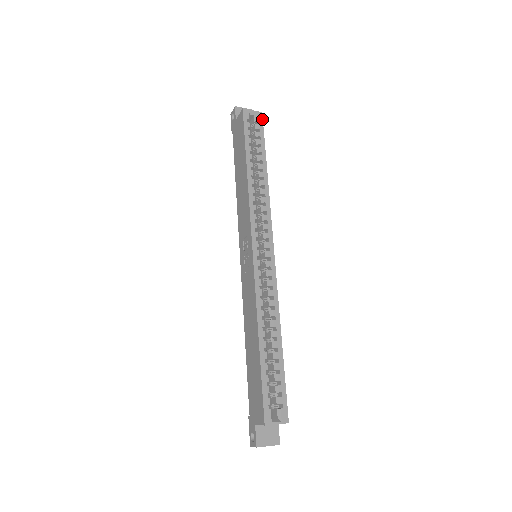
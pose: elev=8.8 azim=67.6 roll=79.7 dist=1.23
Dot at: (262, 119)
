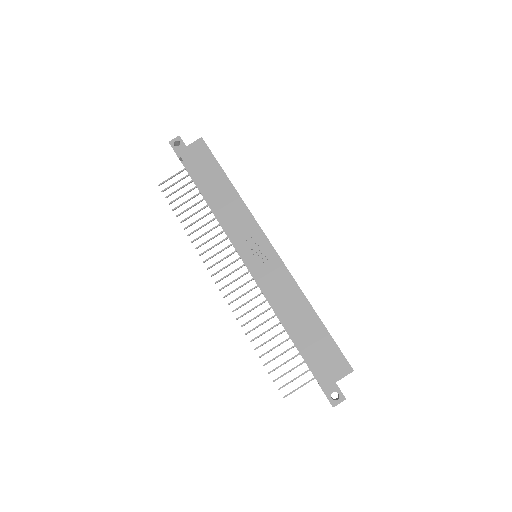
Dot at: occluded
